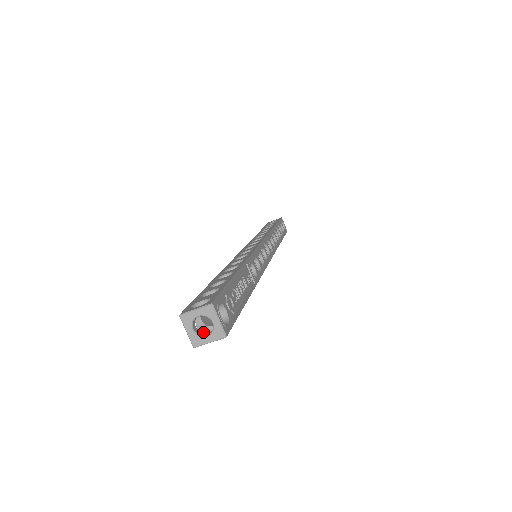
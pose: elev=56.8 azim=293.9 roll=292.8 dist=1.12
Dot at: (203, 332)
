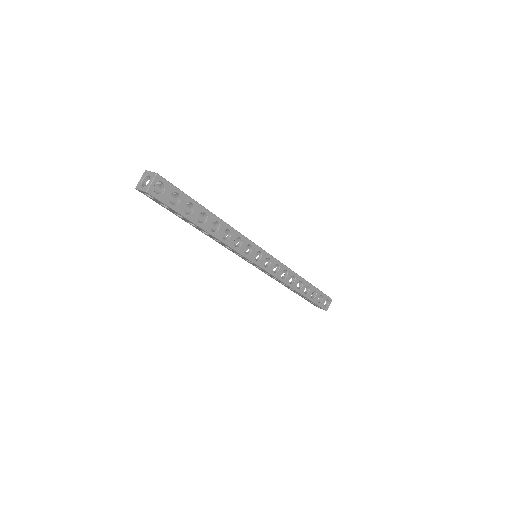
Dot at: (151, 187)
